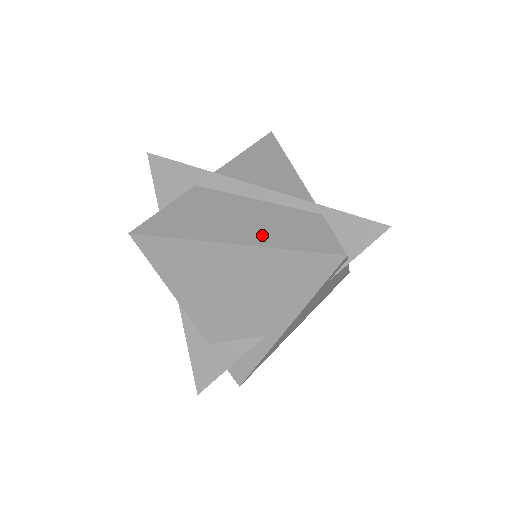
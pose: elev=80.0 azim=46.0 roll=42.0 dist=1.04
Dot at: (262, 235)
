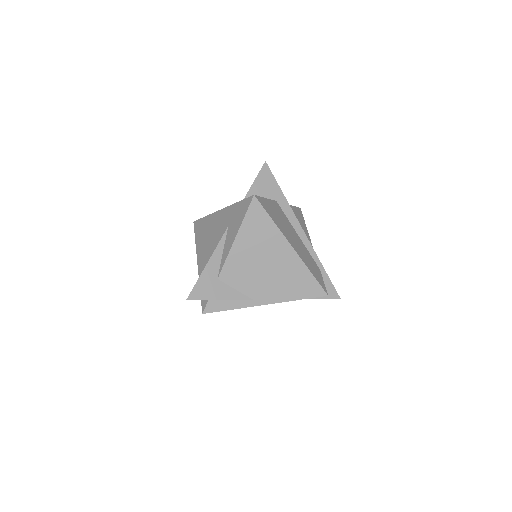
Dot at: (302, 256)
